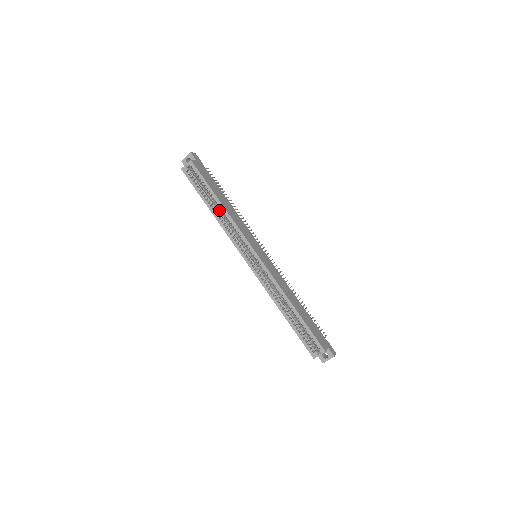
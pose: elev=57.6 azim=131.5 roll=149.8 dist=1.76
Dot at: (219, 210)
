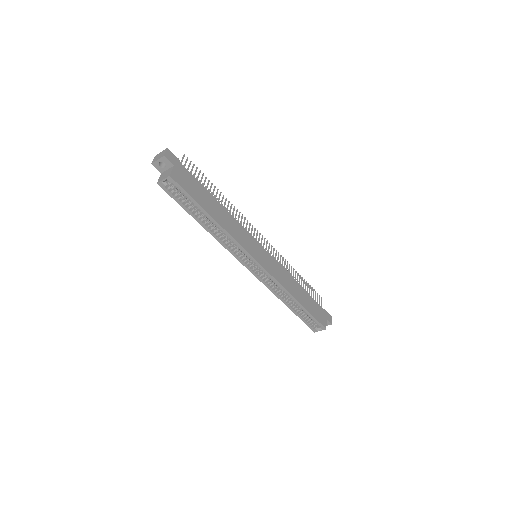
Dot at: occluded
